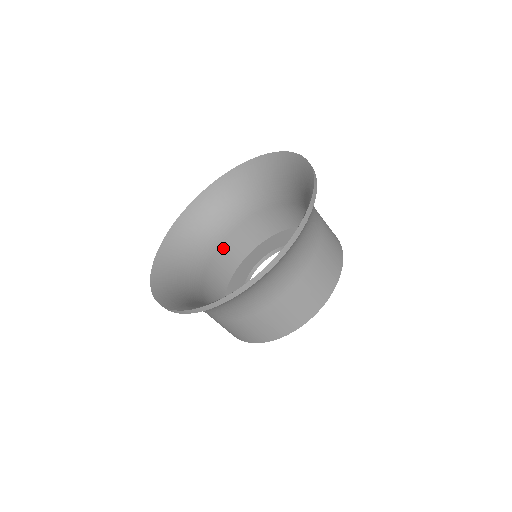
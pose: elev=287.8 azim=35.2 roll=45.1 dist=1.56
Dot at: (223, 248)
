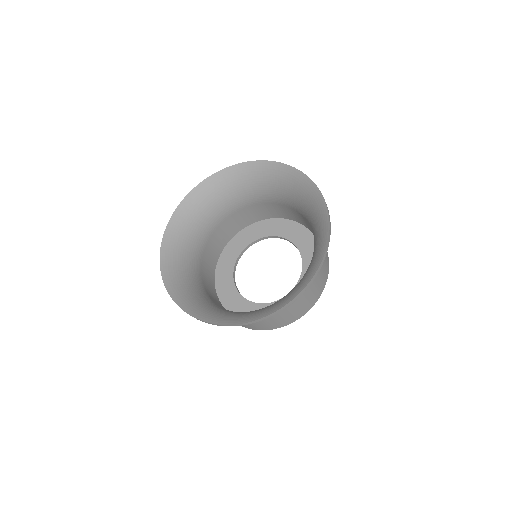
Dot at: (220, 228)
